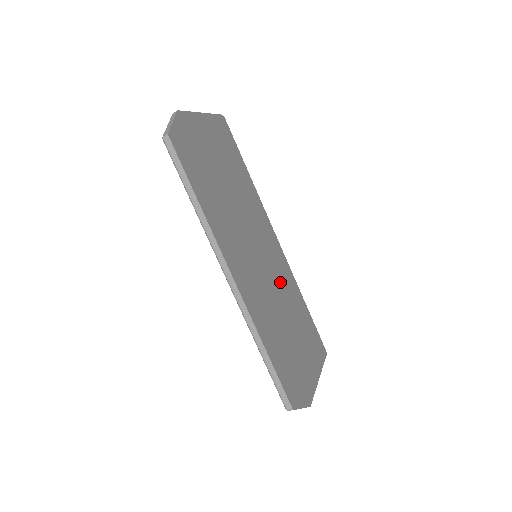
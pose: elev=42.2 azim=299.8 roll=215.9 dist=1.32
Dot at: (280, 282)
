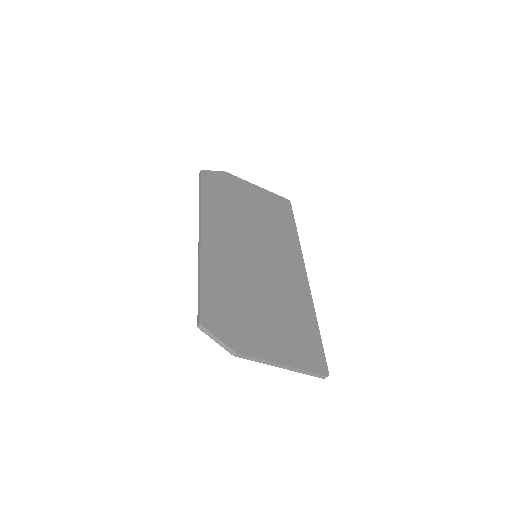
Dot at: (278, 284)
